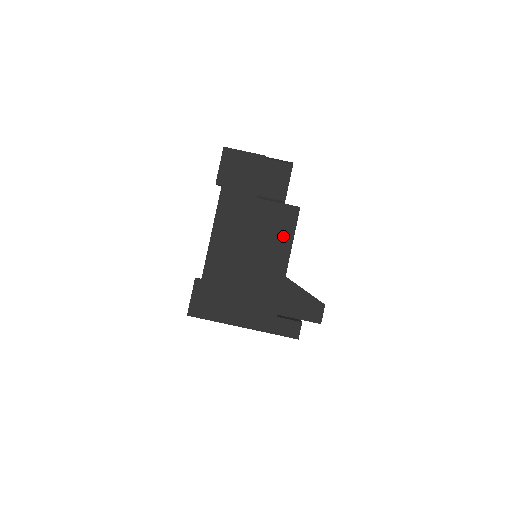
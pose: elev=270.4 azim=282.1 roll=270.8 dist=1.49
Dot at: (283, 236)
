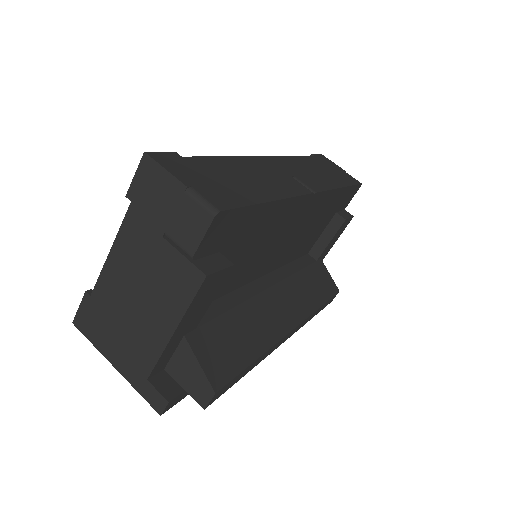
Dot at: (177, 299)
